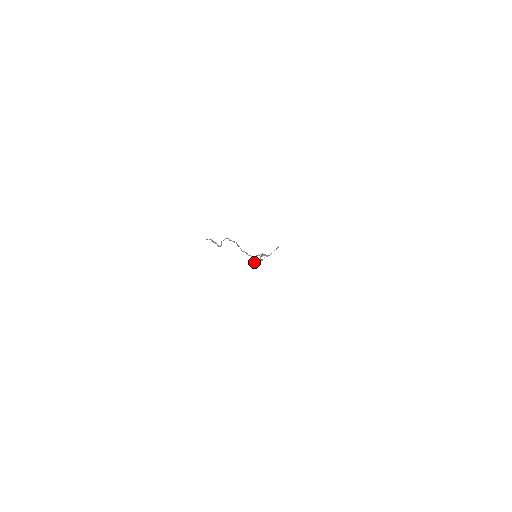
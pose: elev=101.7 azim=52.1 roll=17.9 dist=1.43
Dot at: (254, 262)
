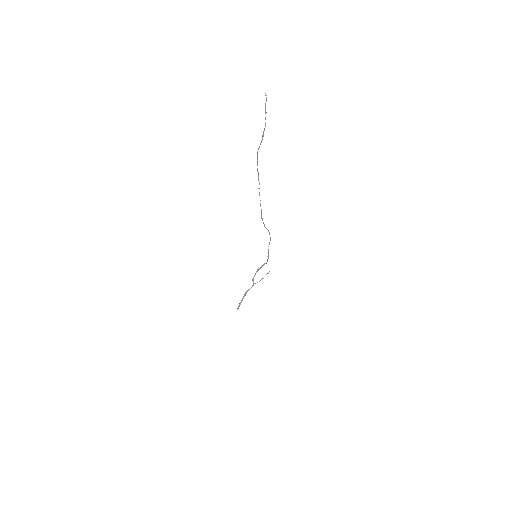
Dot at: (241, 300)
